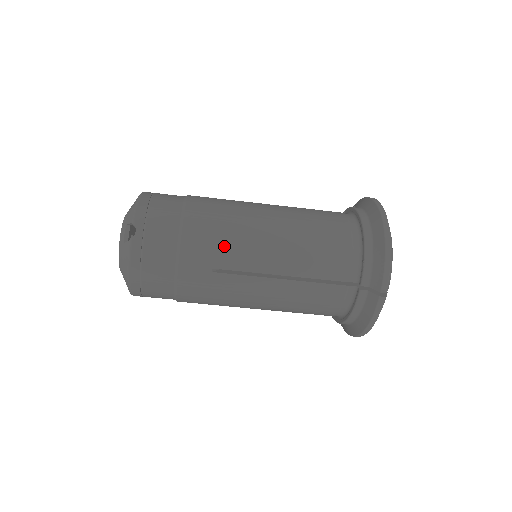
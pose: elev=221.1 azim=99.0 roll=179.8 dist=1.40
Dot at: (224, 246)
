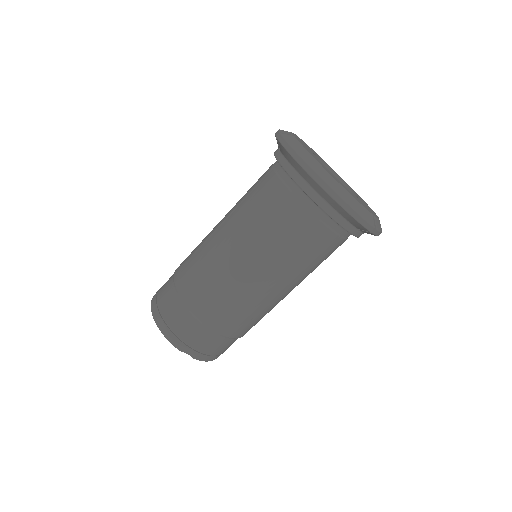
Dot at: occluded
